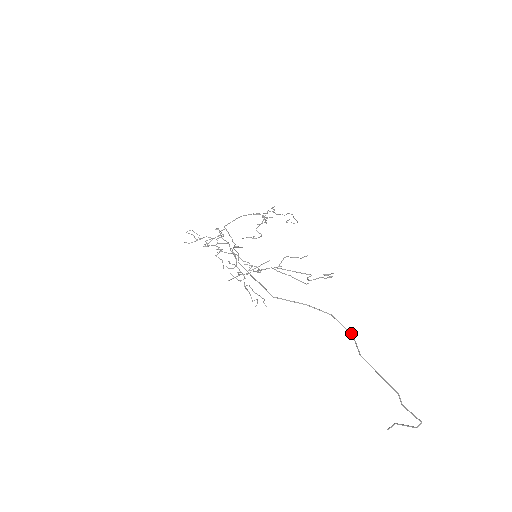
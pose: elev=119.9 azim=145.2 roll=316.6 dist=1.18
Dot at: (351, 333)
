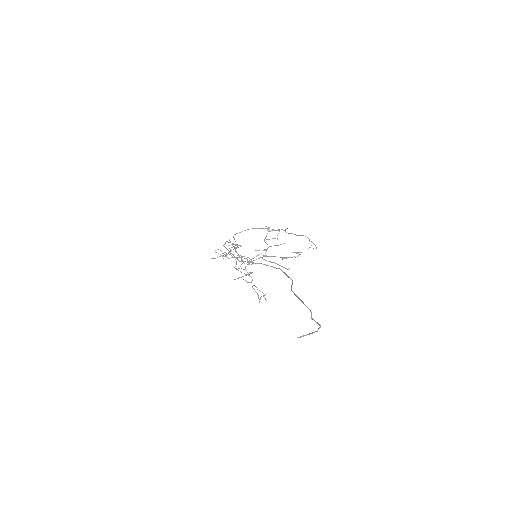
Dot at: (291, 279)
